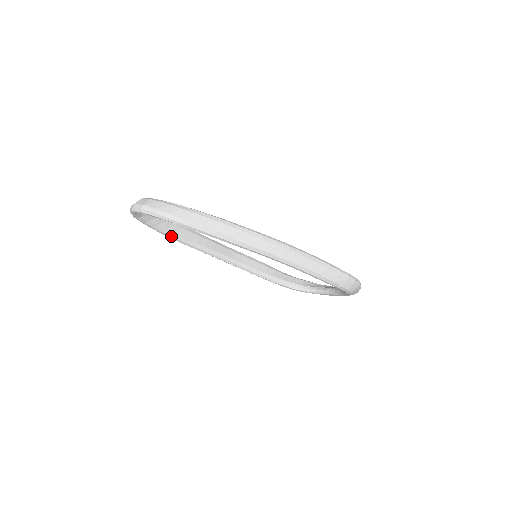
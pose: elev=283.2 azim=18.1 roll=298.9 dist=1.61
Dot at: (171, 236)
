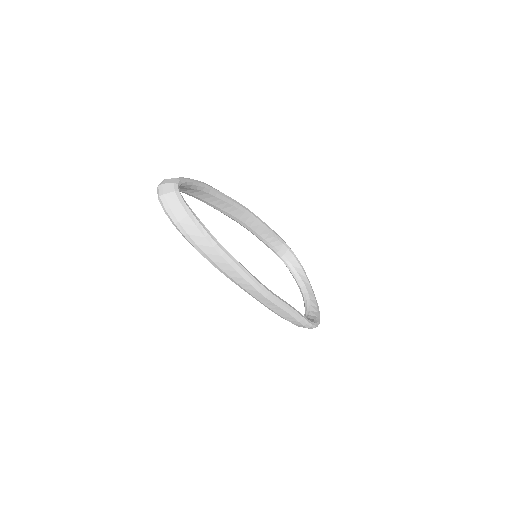
Dot at: (192, 196)
